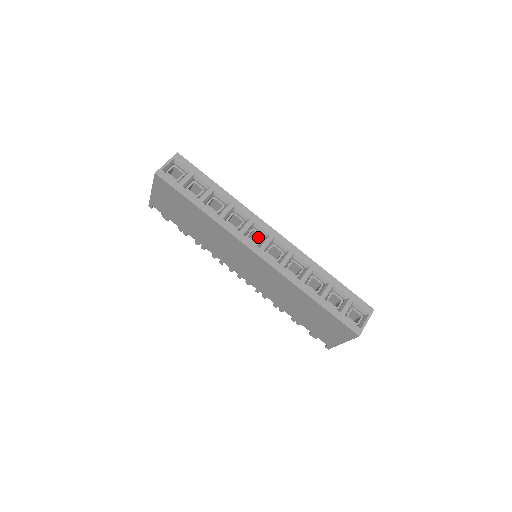
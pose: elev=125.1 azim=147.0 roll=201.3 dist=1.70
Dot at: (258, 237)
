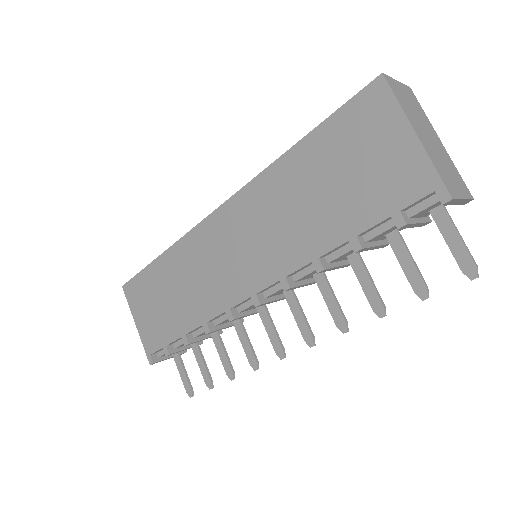
Dot at: occluded
